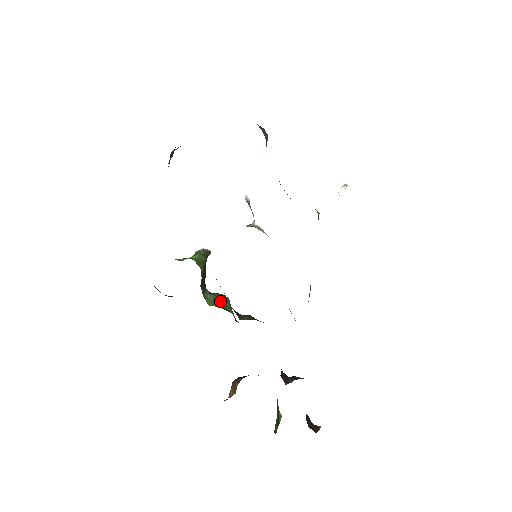
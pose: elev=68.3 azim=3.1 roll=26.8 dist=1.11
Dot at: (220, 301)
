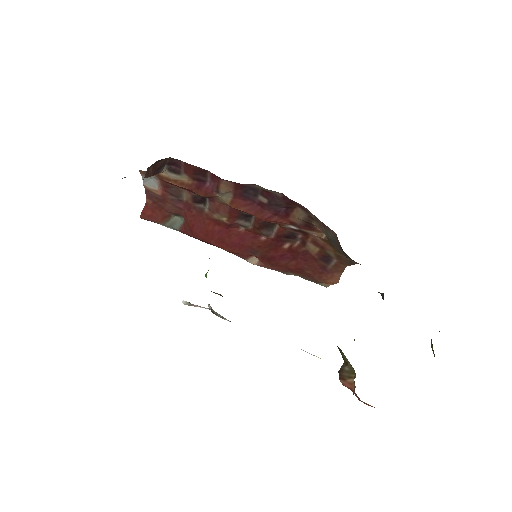
Dot at: occluded
